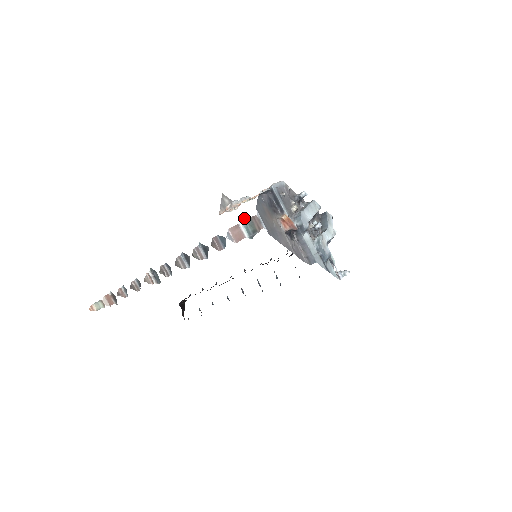
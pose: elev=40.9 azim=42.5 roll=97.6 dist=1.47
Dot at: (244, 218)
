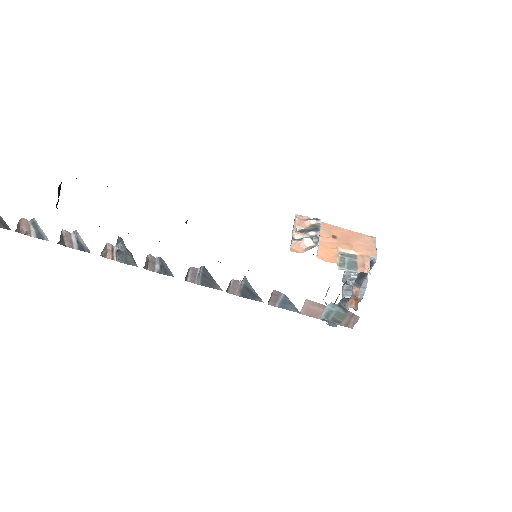
Dot at: (338, 304)
